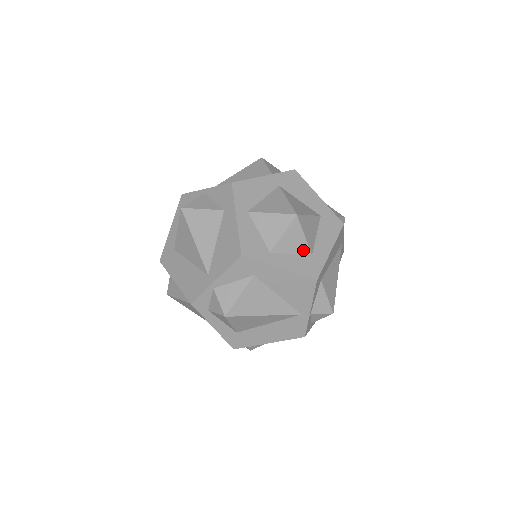
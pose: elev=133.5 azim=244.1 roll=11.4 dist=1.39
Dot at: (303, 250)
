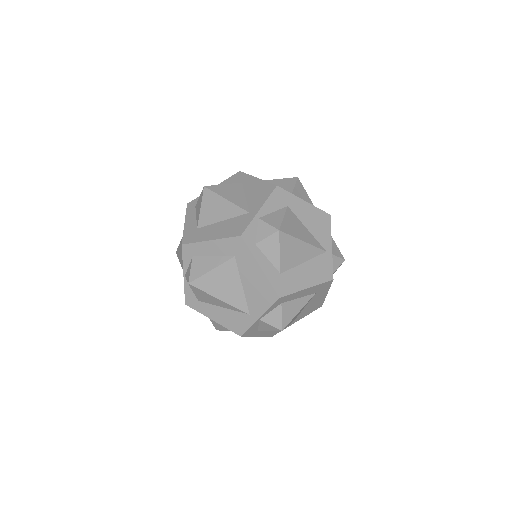
Dot at: occluded
